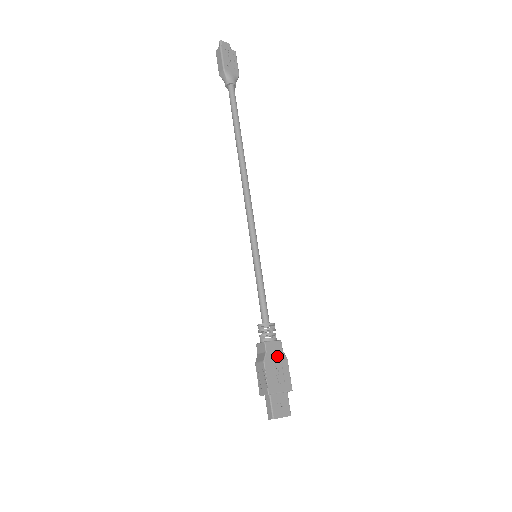
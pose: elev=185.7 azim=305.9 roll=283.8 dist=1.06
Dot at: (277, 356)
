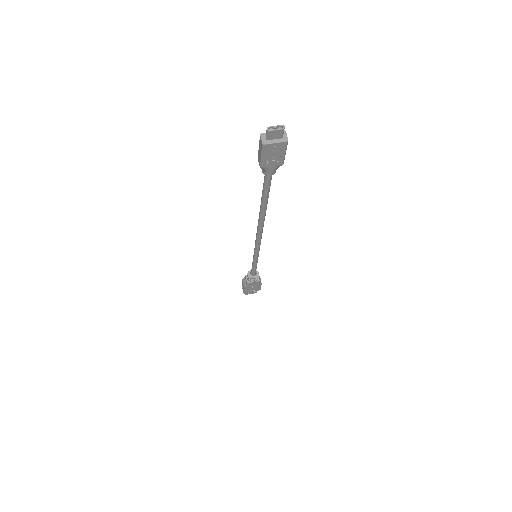
Dot at: (254, 285)
